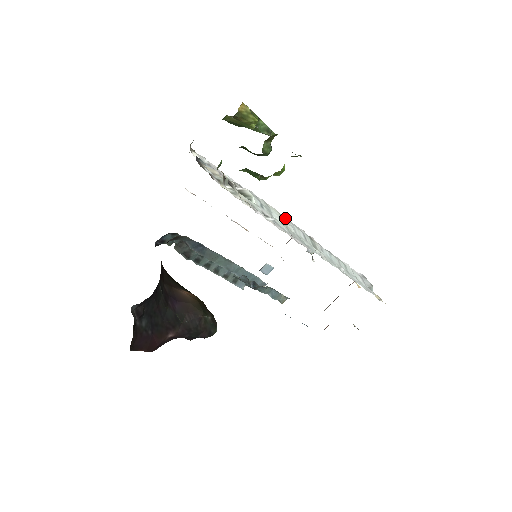
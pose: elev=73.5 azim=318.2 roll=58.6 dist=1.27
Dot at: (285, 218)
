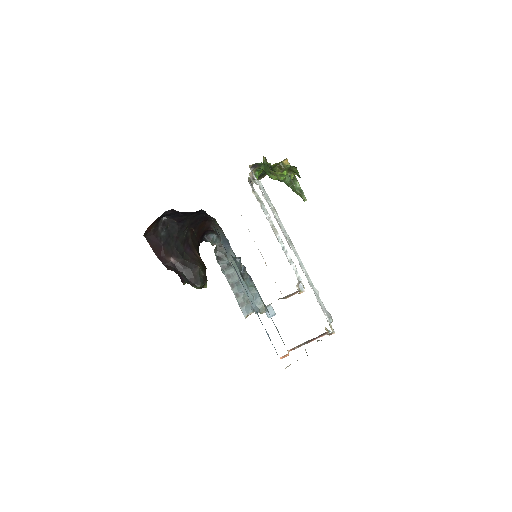
Dot at: occluded
